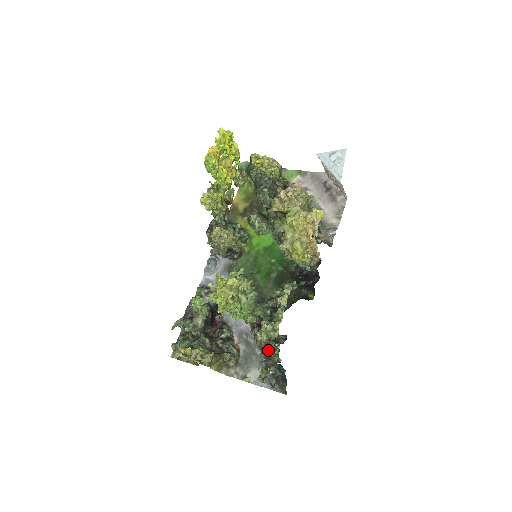
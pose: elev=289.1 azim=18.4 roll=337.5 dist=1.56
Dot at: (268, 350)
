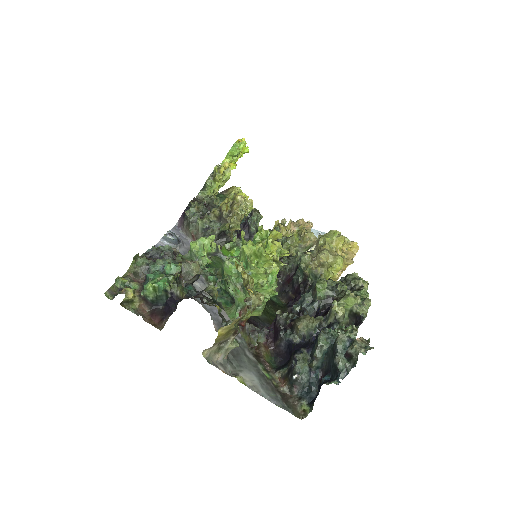
Dot at: (337, 330)
